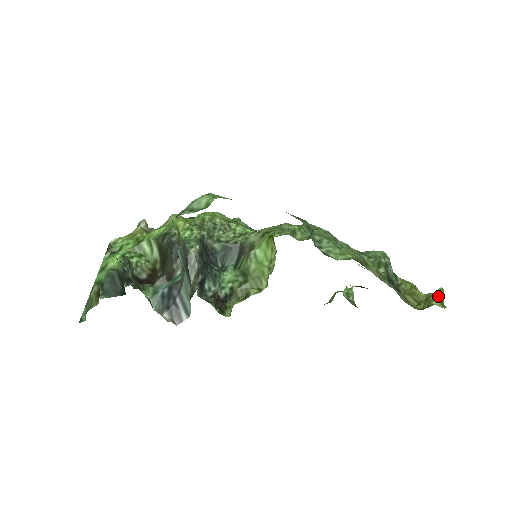
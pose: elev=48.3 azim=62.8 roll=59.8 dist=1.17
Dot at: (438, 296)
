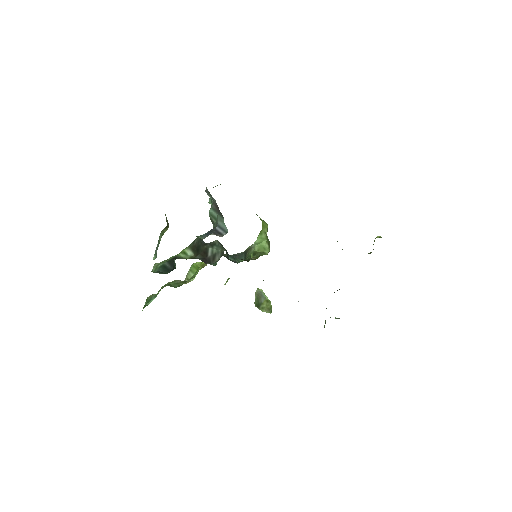
Dot at: (377, 237)
